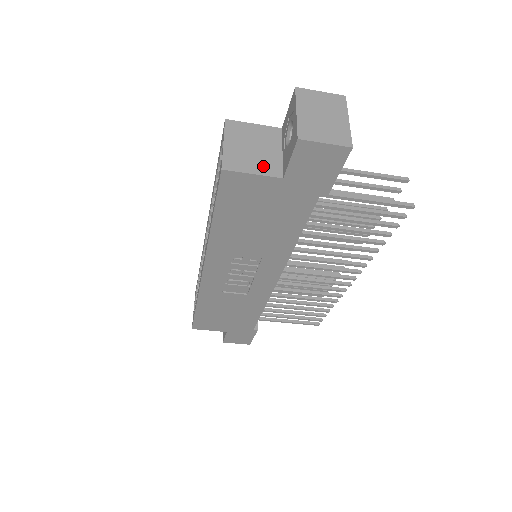
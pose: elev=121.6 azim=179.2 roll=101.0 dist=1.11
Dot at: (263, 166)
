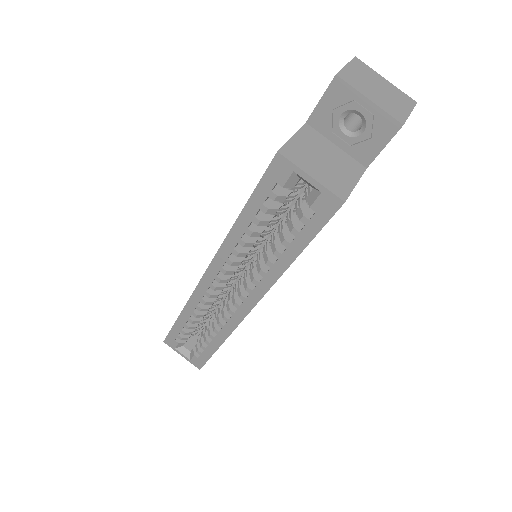
Dot at: (349, 171)
